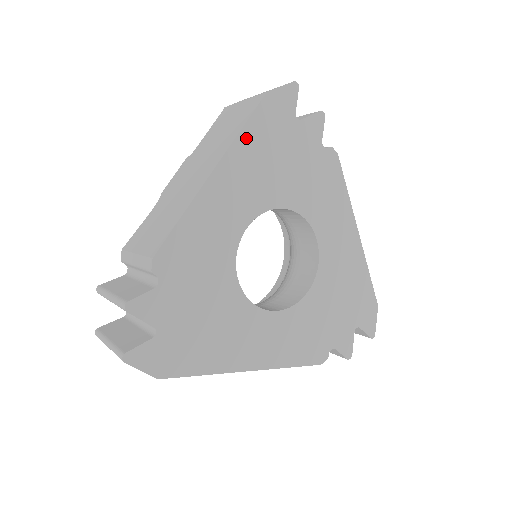
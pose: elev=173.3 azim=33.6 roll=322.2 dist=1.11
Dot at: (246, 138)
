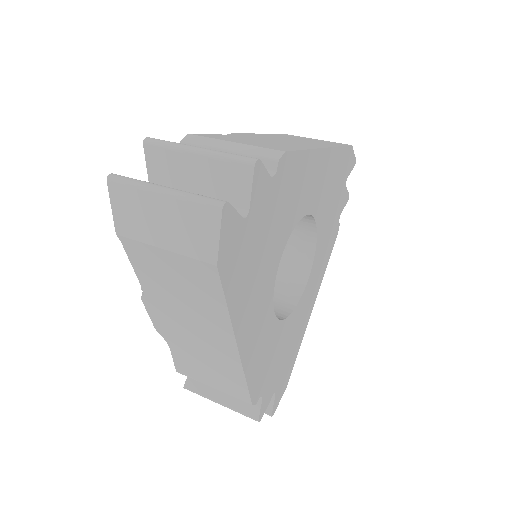
Dot at: (235, 305)
